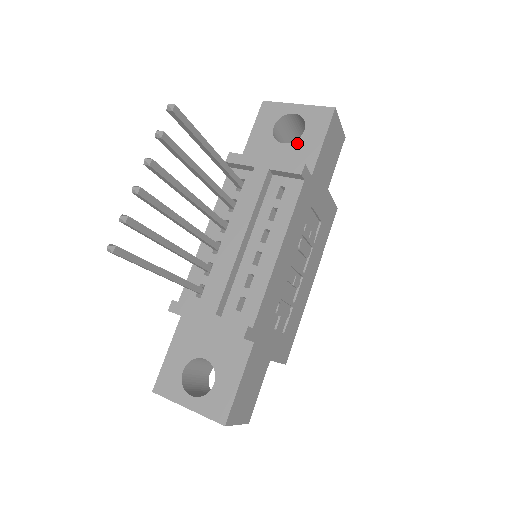
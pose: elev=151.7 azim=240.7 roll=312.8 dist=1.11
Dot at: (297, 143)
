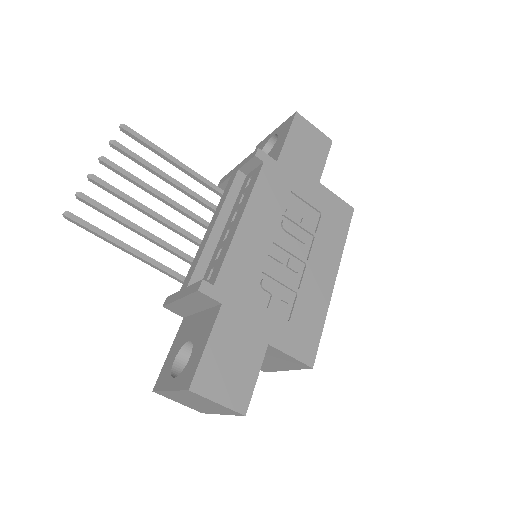
Dot at: (271, 150)
